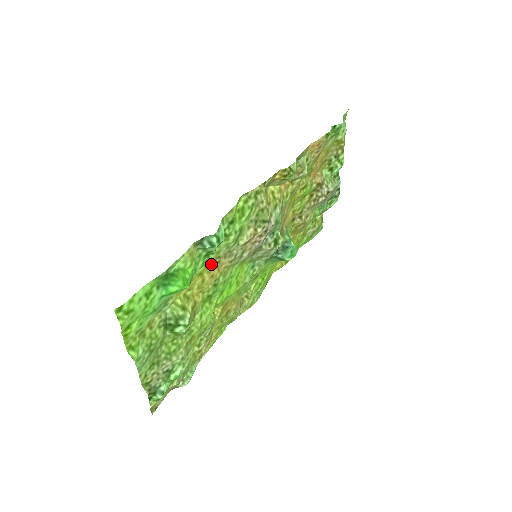
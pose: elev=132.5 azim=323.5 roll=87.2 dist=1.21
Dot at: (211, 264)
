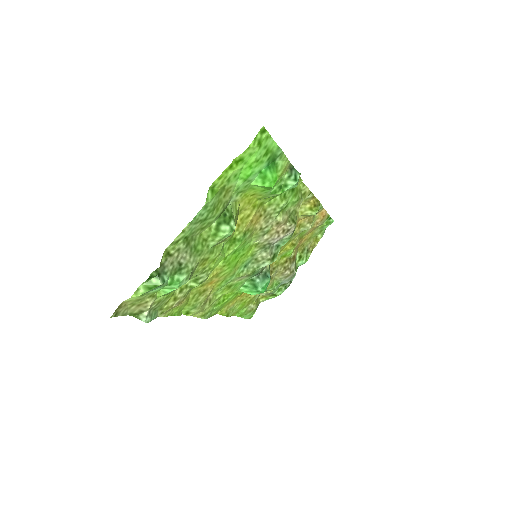
Dot at: (260, 209)
